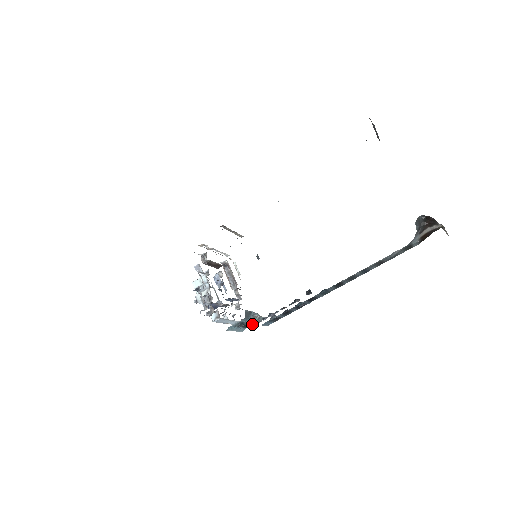
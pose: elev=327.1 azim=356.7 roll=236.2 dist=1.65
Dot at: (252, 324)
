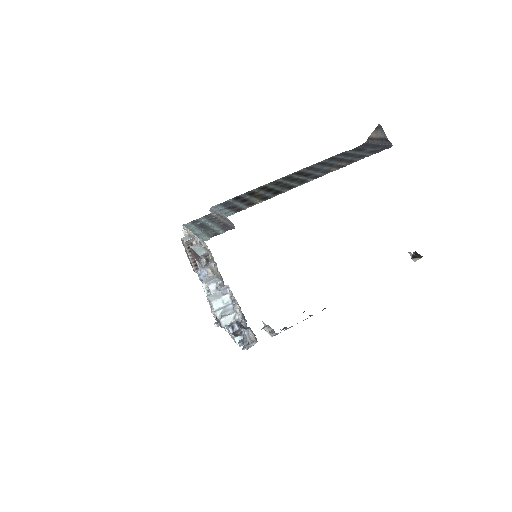
Dot at: occluded
